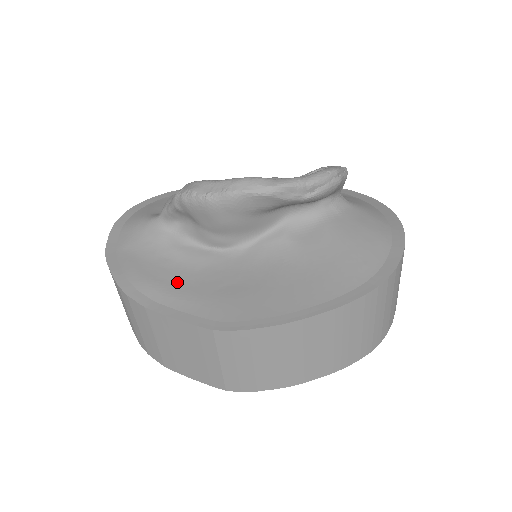
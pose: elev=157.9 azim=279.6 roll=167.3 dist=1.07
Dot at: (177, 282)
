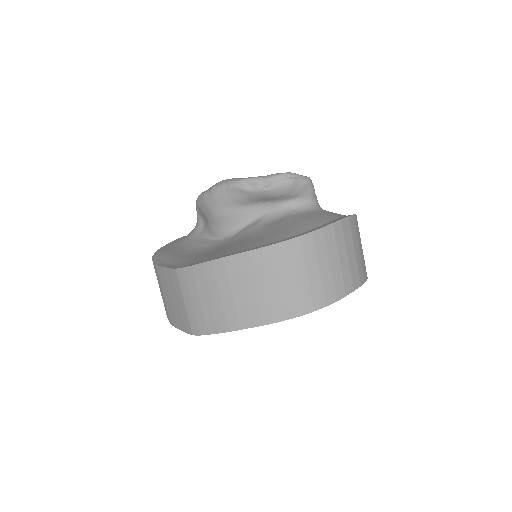
Dot at: (182, 254)
